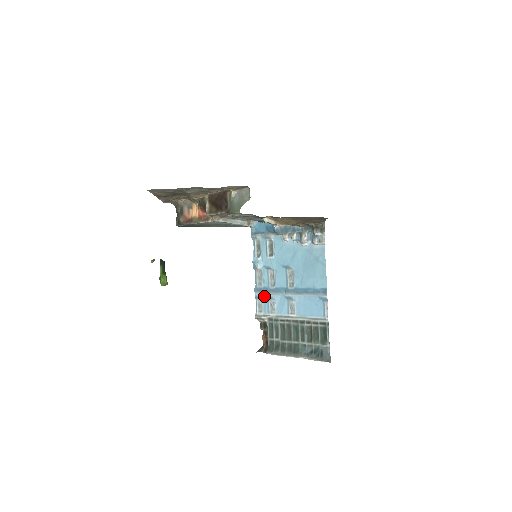
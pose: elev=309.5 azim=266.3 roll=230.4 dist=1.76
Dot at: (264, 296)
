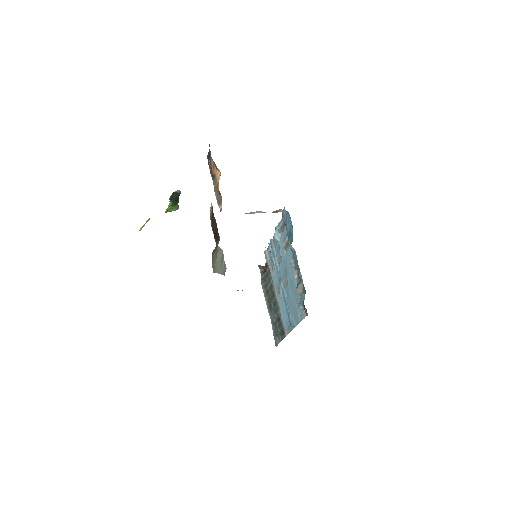
Dot at: (272, 255)
